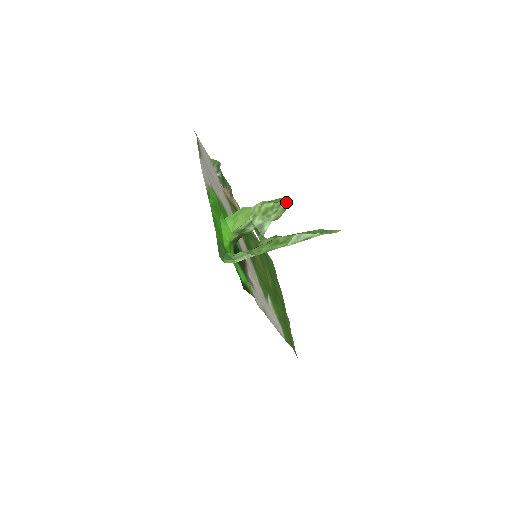
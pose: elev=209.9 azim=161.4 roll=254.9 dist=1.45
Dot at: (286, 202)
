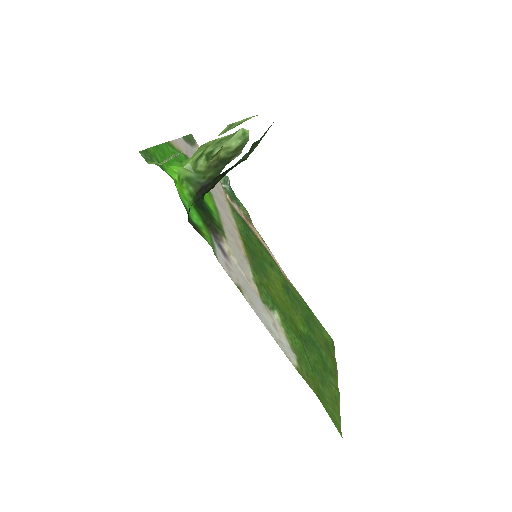
Dot at: (245, 133)
